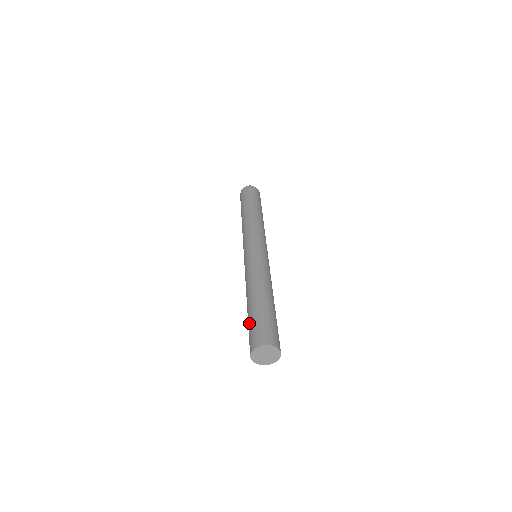
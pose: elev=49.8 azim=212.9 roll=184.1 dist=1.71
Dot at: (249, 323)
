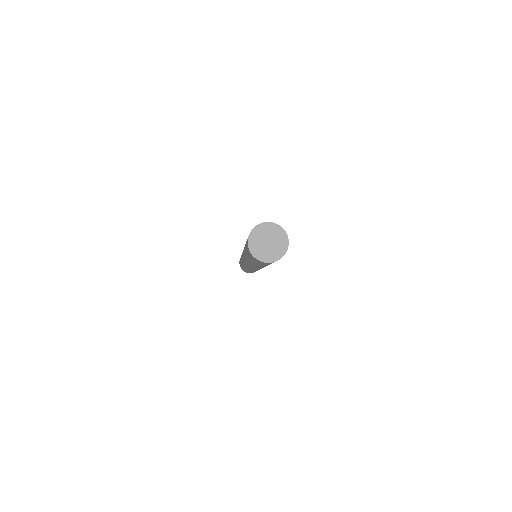
Dot at: occluded
